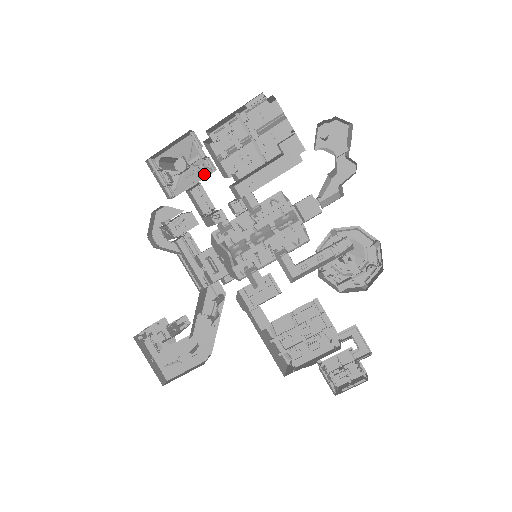
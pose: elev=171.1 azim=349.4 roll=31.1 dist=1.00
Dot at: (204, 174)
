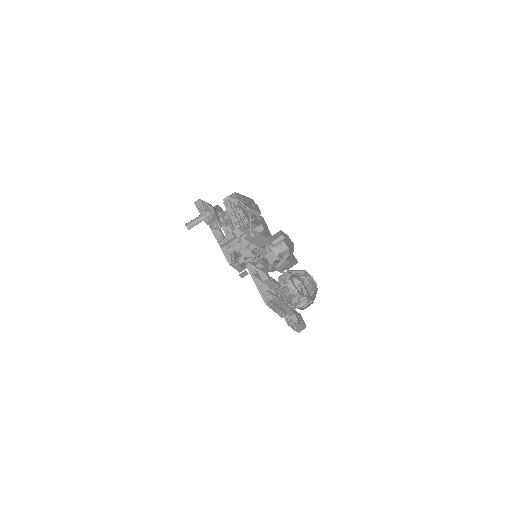
Dot at: (219, 222)
